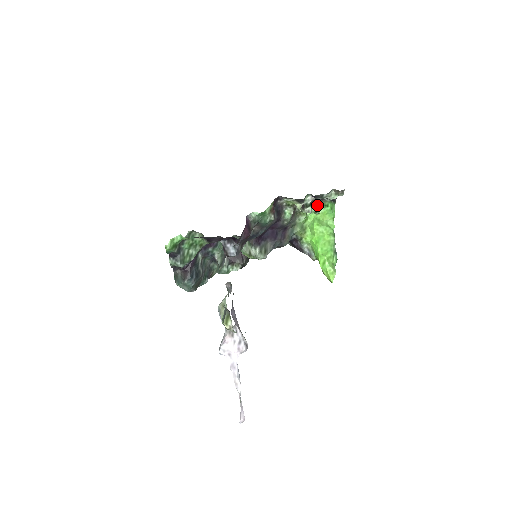
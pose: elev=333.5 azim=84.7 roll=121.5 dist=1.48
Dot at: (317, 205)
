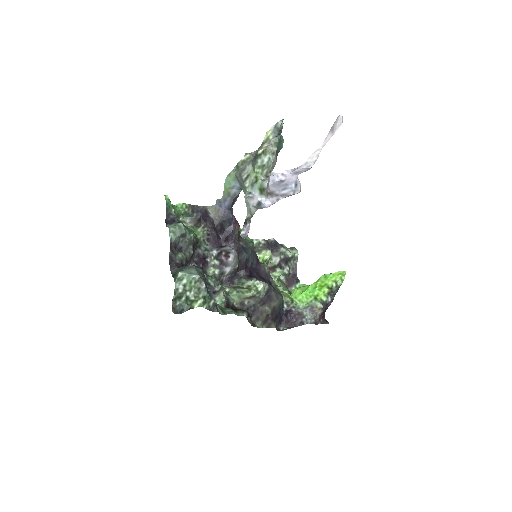
Dot at: (286, 286)
